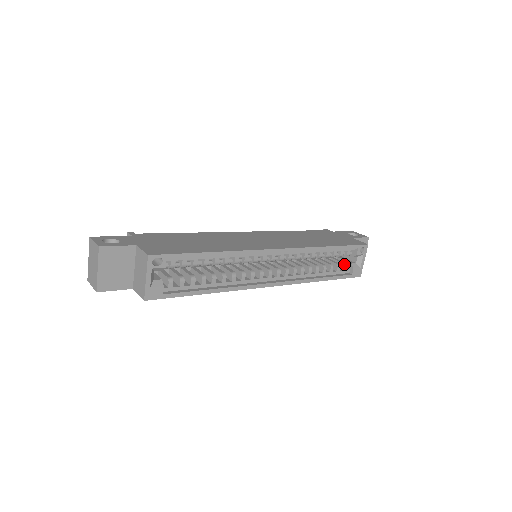
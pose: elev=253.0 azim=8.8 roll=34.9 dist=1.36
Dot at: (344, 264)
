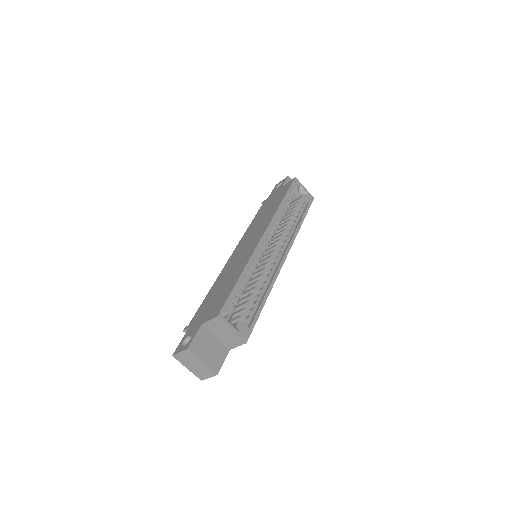
Dot at: (299, 202)
